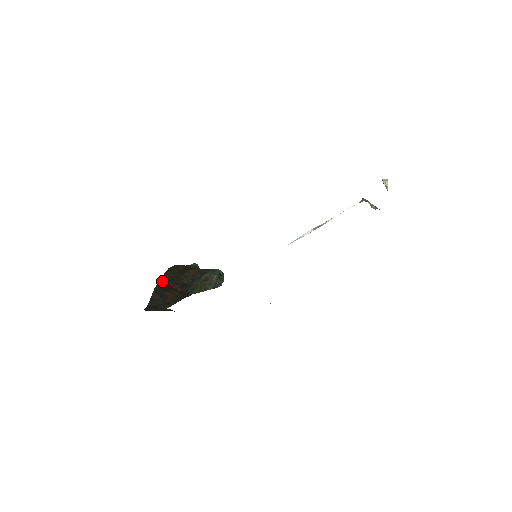
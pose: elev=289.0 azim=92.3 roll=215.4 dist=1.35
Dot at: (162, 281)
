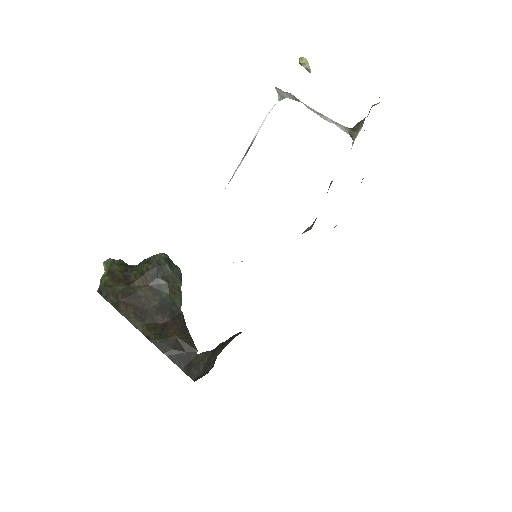
Dot at: (140, 328)
